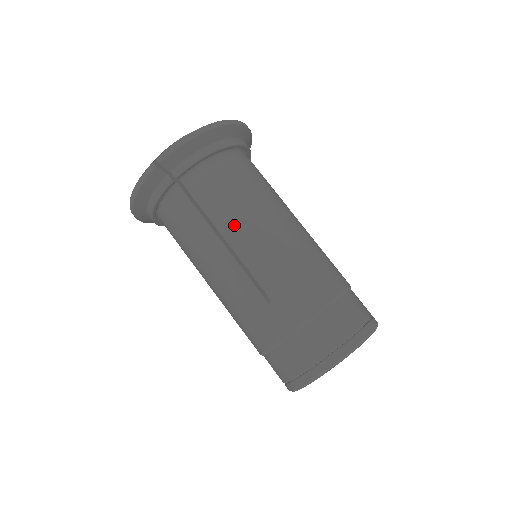
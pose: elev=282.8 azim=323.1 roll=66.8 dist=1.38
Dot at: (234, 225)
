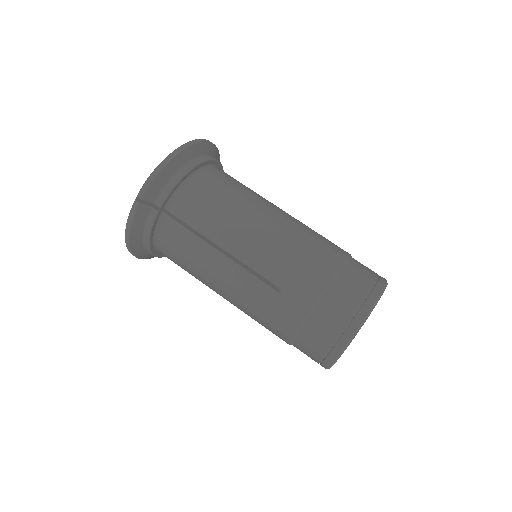
Dot at: (226, 233)
